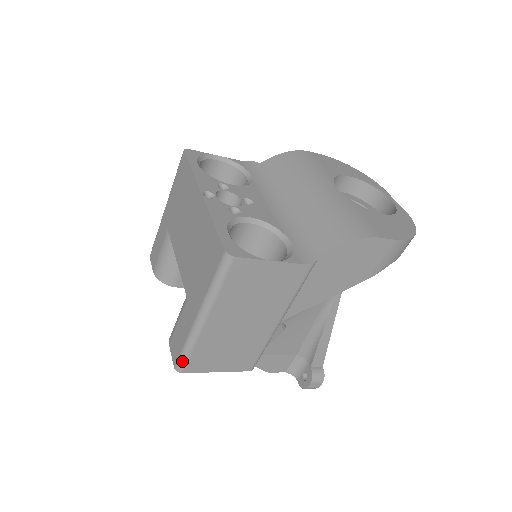
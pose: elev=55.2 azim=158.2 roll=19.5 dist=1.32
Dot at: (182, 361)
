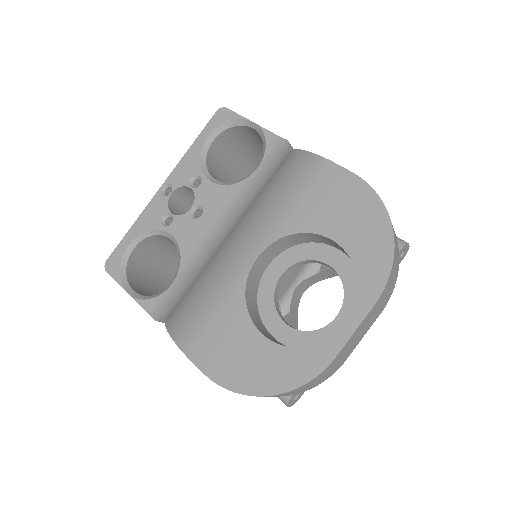
Dot at: occluded
